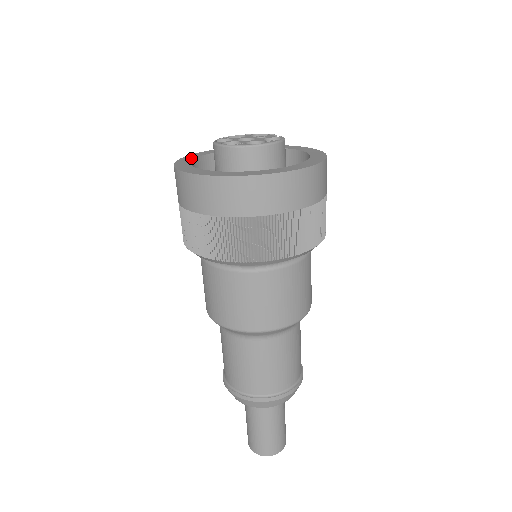
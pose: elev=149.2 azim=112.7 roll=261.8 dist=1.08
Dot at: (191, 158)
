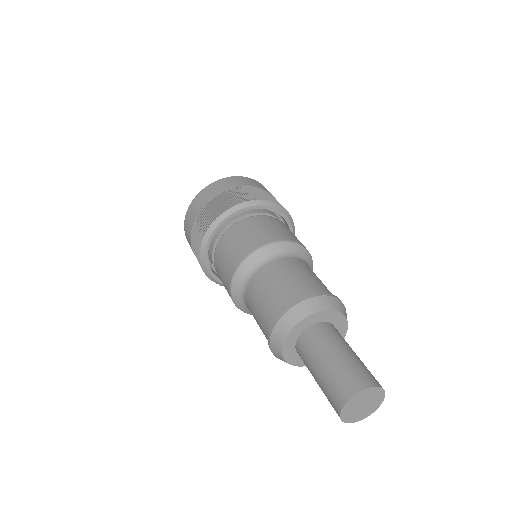
Dot at: occluded
